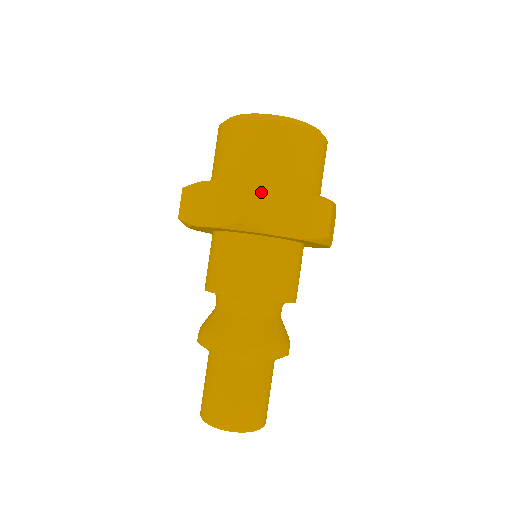
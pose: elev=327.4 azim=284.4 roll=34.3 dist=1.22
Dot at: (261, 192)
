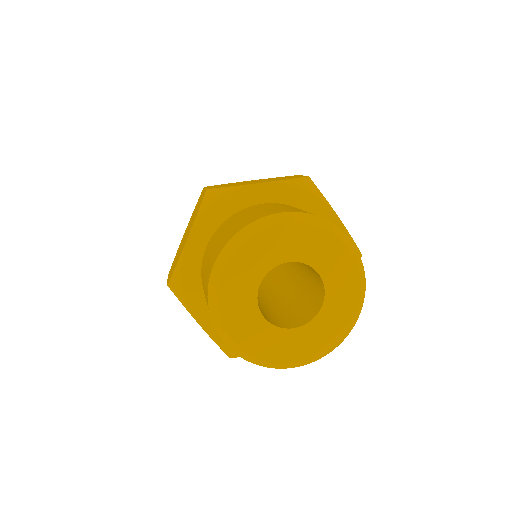
Dot at: occluded
